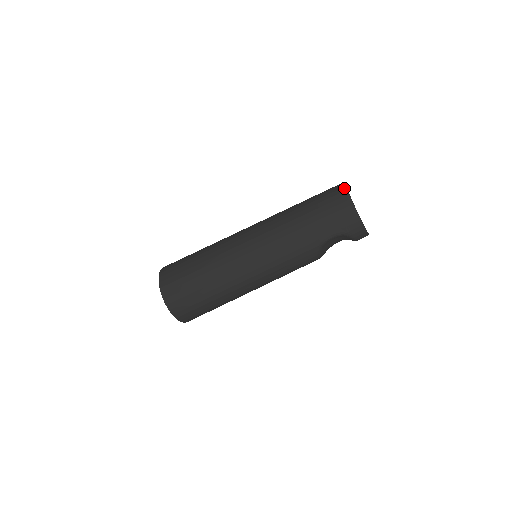
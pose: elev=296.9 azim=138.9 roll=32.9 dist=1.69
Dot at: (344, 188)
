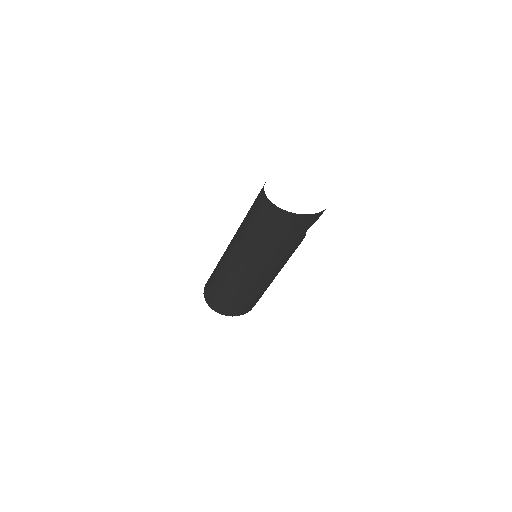
Dot at: (277, 209)
